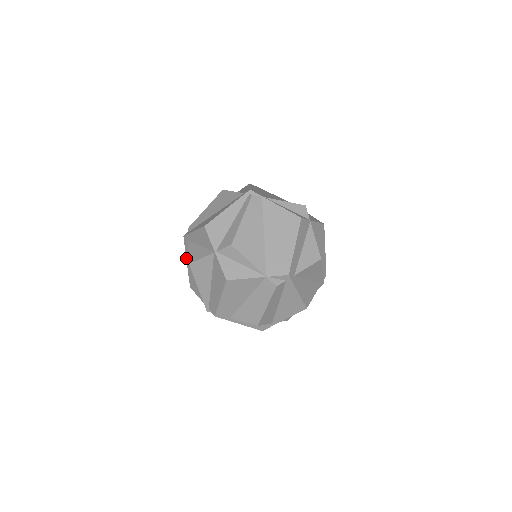
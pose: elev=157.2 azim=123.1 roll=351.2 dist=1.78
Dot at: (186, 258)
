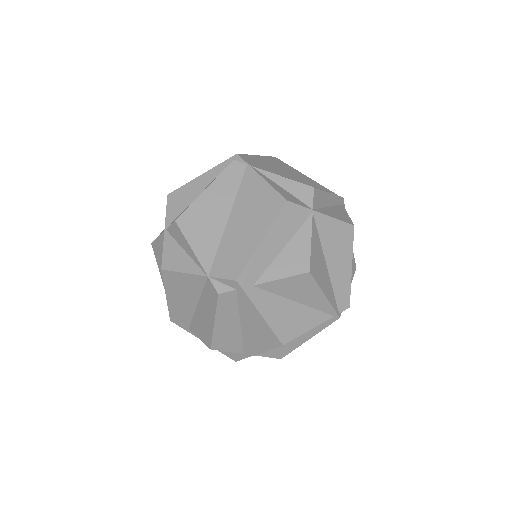
Dot at: occluded
